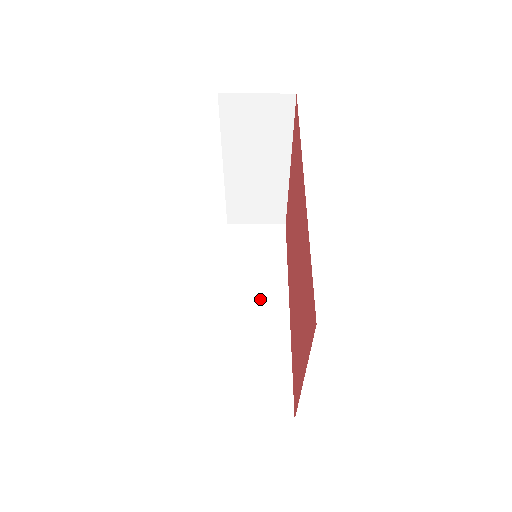
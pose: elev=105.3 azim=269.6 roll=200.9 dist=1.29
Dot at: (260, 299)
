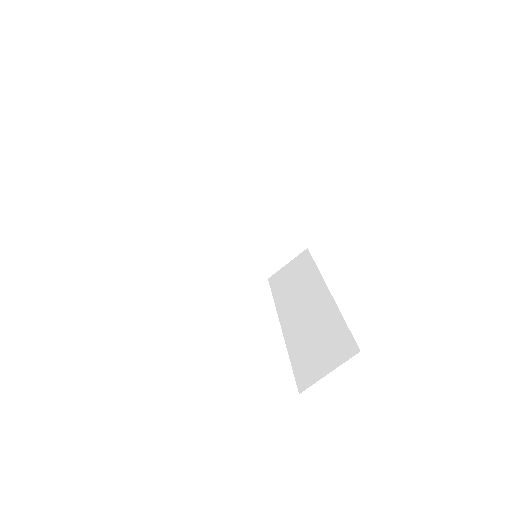
Dot at: (305, 300)
